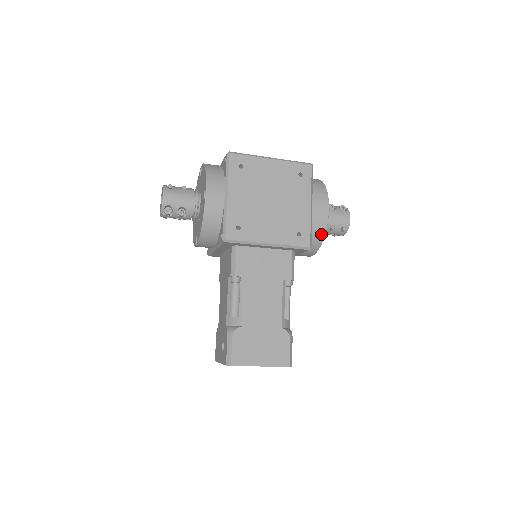
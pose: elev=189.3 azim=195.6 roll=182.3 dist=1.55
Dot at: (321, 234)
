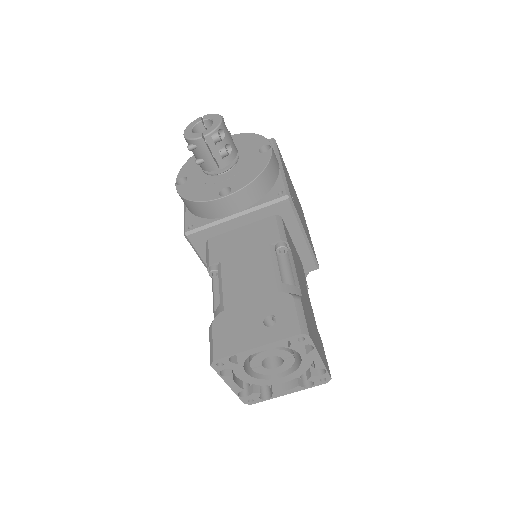
Dot at: occluded
